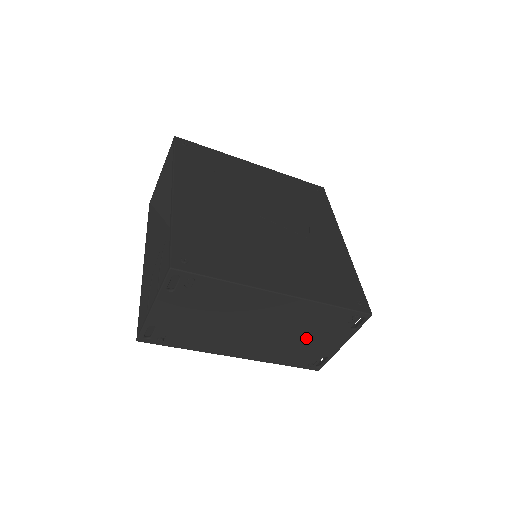
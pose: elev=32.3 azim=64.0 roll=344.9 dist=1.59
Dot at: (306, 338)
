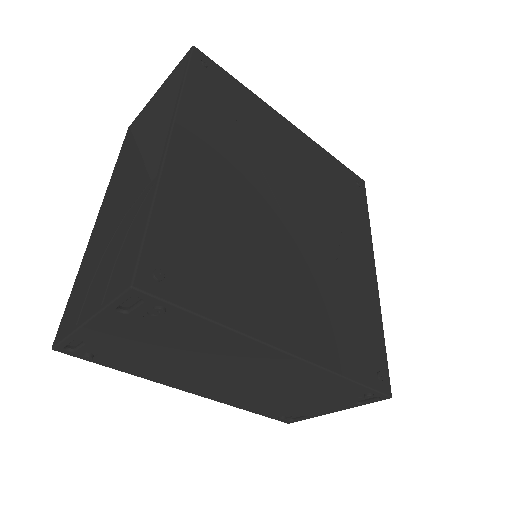
Dot at: (292, 397)
